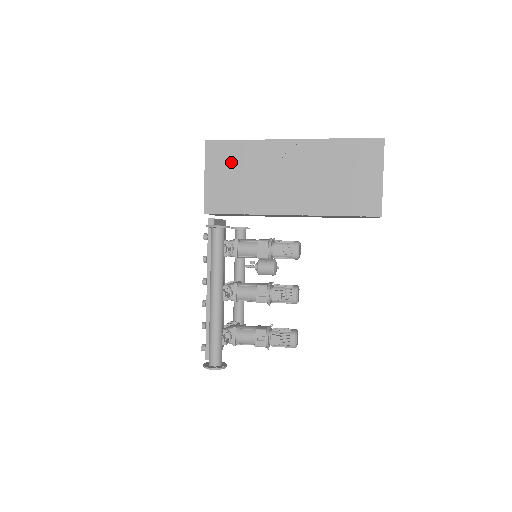
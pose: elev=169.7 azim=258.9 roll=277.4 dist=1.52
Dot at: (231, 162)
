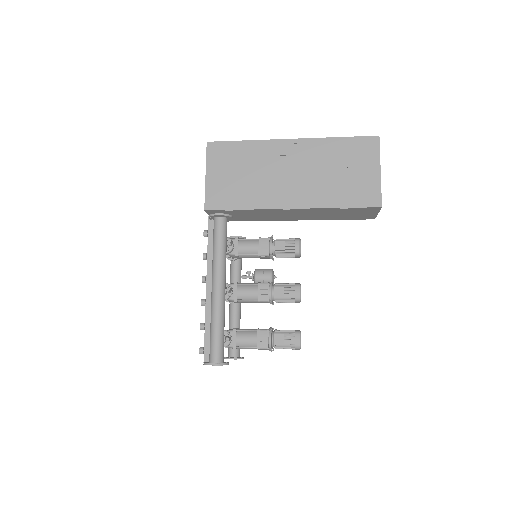
Dot at: (232, 161)
